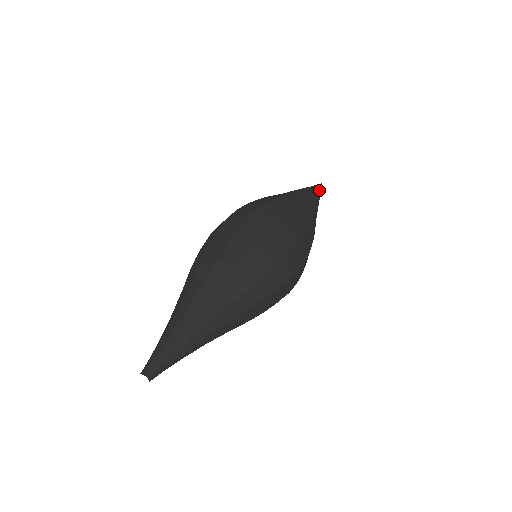
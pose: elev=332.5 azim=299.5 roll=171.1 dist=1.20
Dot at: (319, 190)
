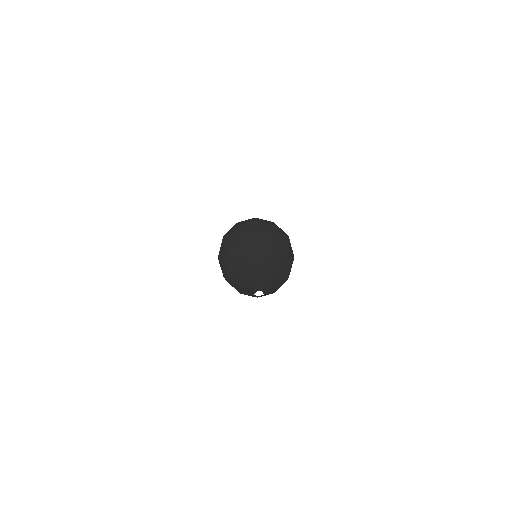
Dot at: occluded
